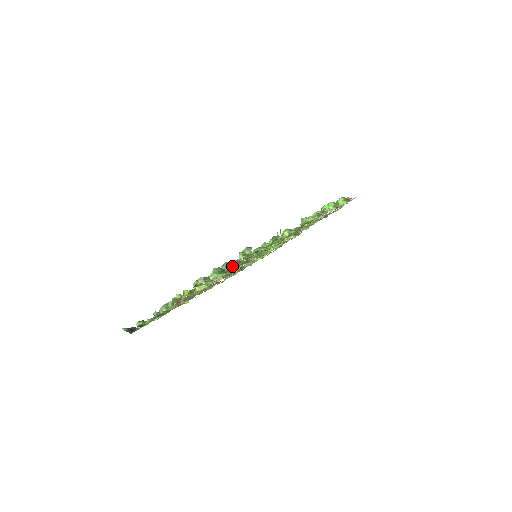
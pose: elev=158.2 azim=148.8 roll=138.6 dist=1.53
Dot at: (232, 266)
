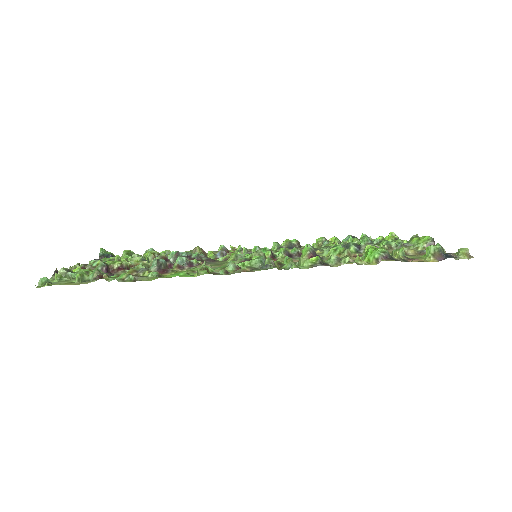
Dot at: occluded
